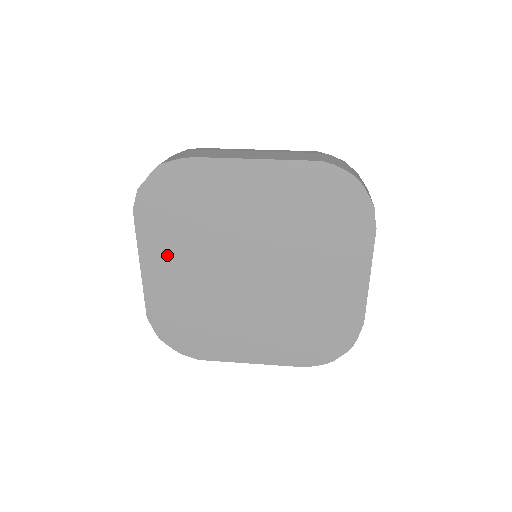
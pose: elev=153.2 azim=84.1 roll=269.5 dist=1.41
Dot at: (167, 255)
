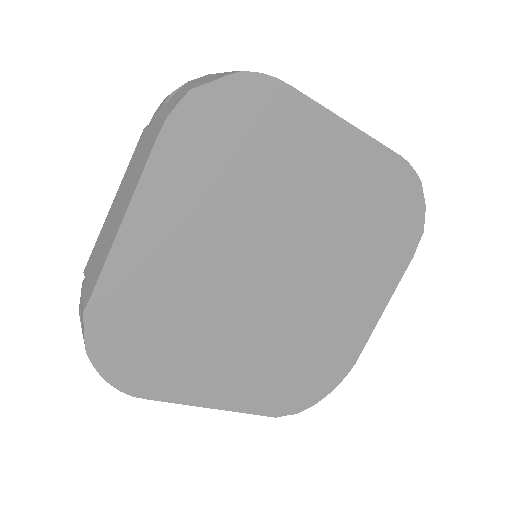
Dot at: (175, 214)
